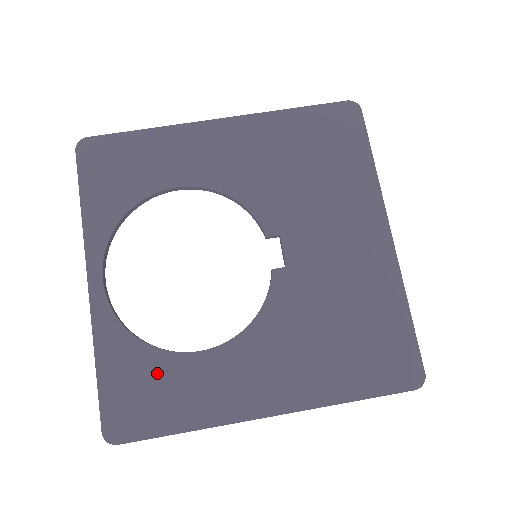
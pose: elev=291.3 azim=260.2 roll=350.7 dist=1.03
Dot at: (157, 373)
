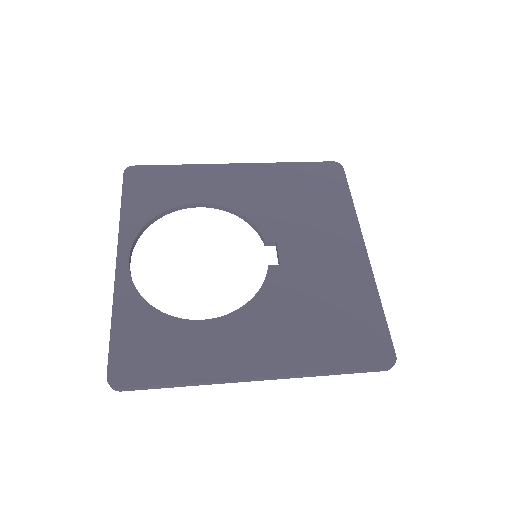
Dot at: (163, 333)
